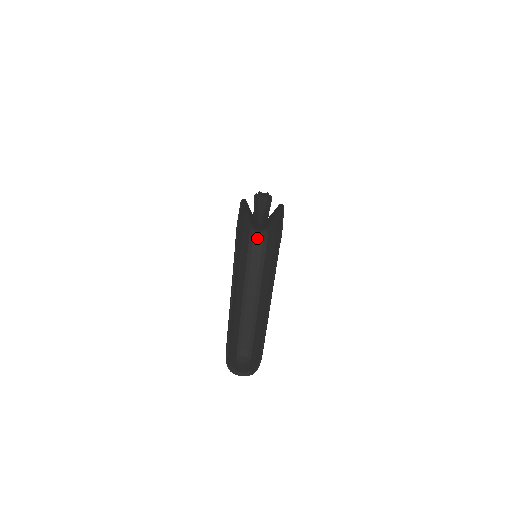
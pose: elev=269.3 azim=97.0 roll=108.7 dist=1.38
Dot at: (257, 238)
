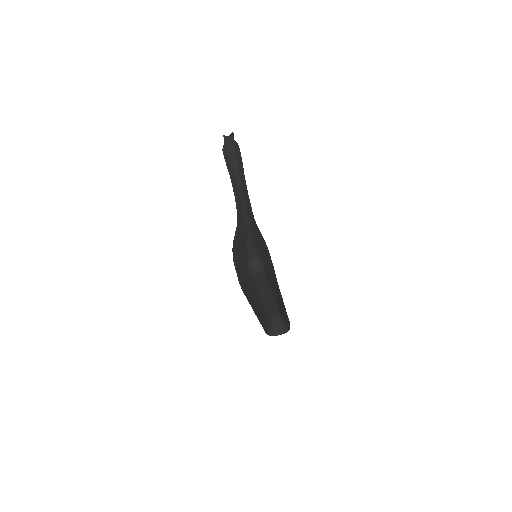
Dot at: (255, 266)
